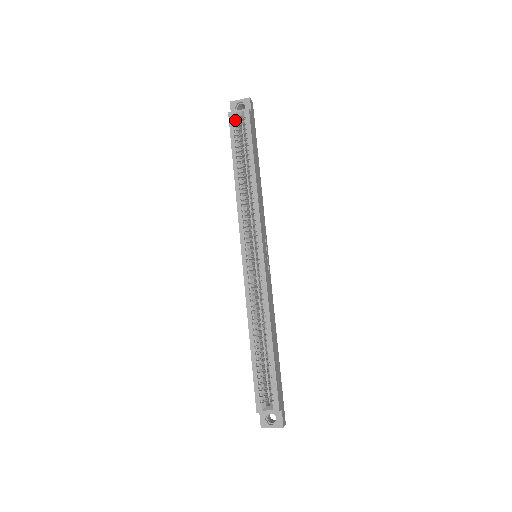
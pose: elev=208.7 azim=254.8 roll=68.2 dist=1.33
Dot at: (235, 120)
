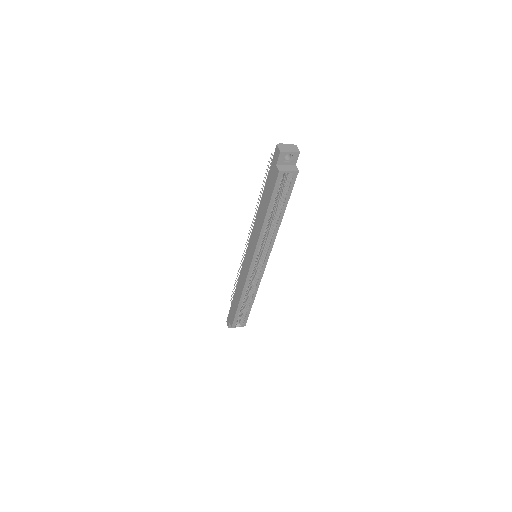
Dot at: (282, 177)
